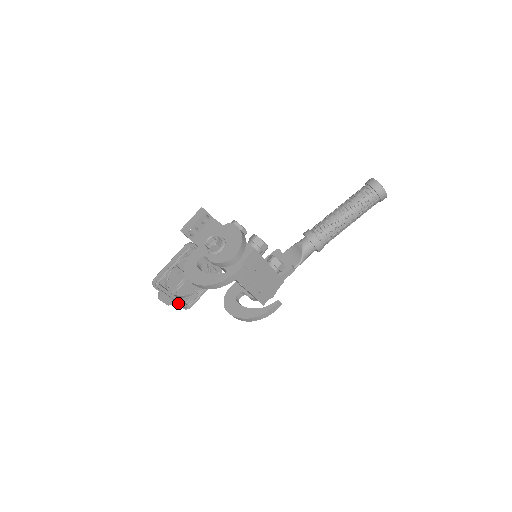
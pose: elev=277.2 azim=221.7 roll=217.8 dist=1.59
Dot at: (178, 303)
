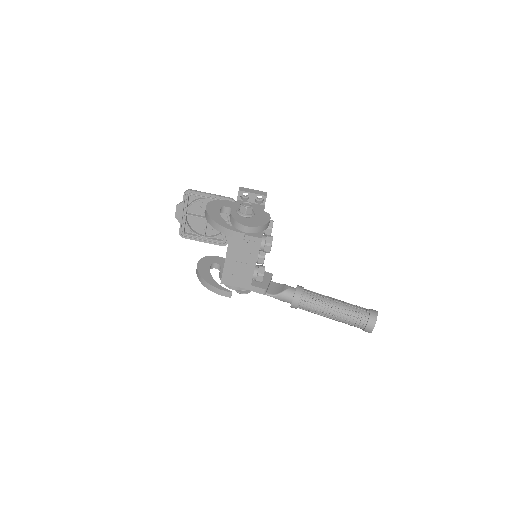
Dot at: (182, 224)
